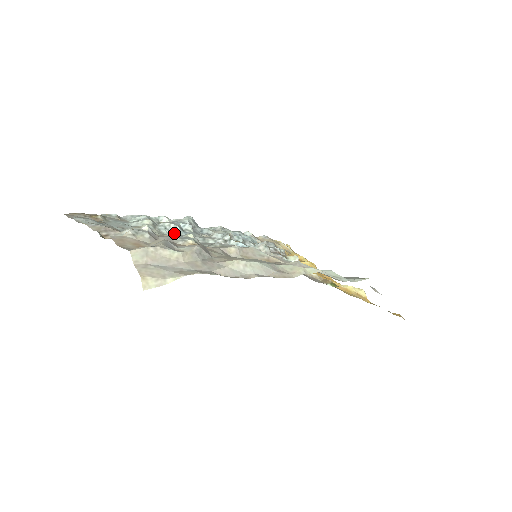
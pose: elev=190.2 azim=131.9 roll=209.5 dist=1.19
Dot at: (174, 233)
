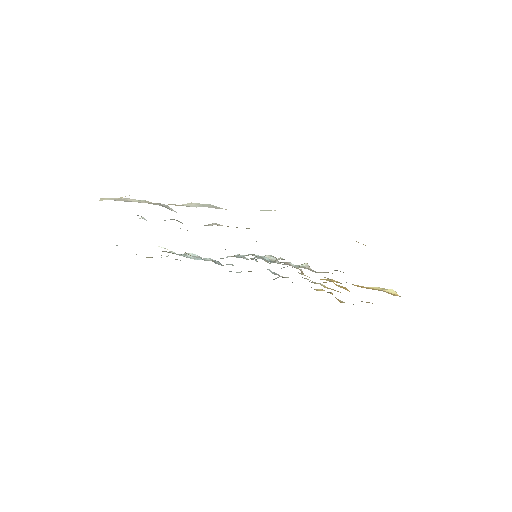
Dot at: (192, 258)
